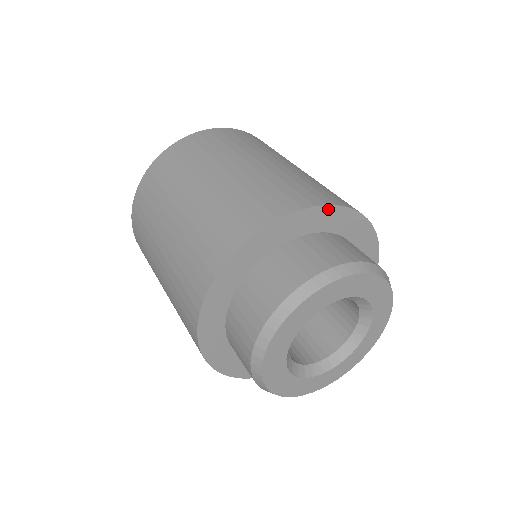
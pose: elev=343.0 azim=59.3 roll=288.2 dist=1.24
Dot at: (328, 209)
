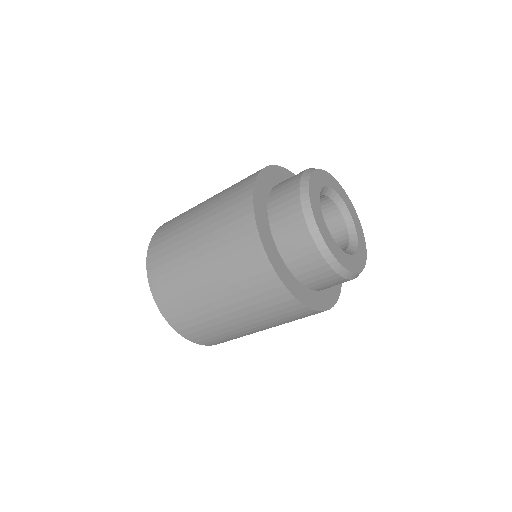
Dot at: (291, 174)
